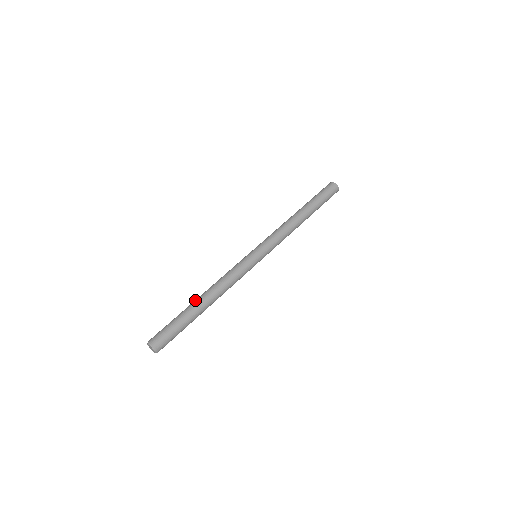
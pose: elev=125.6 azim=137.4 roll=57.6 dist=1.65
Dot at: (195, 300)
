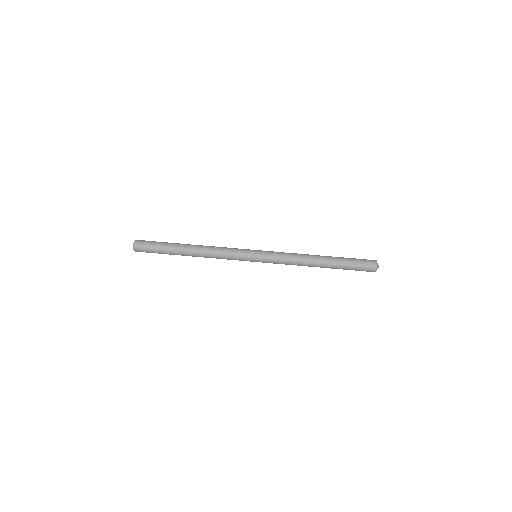
Dot at: (187, 244)
